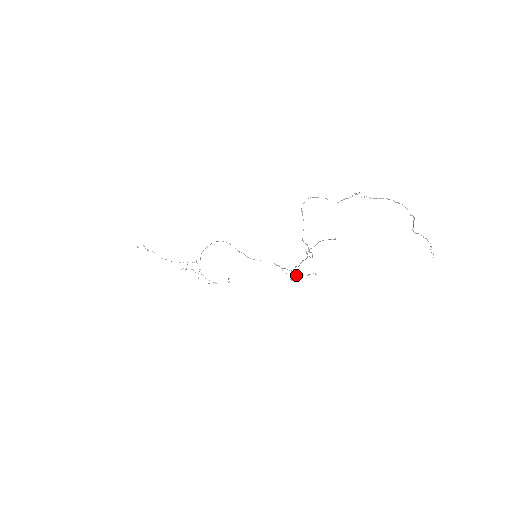
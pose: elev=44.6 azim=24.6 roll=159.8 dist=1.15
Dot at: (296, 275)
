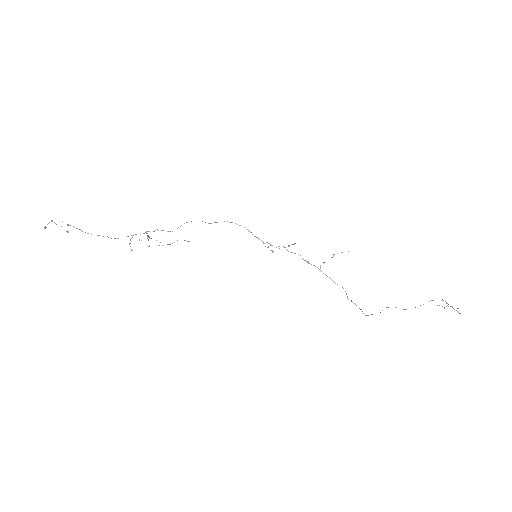
Dot at: occluded
